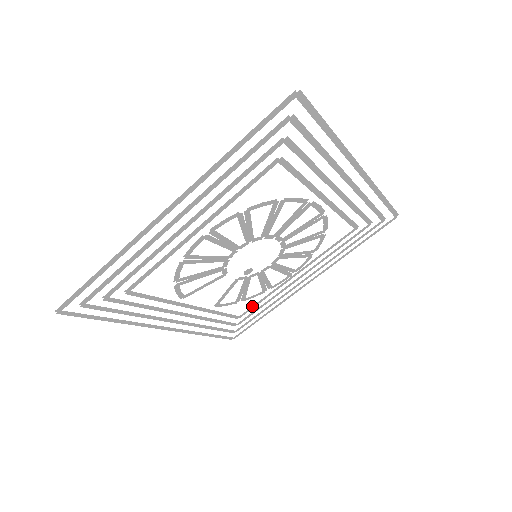
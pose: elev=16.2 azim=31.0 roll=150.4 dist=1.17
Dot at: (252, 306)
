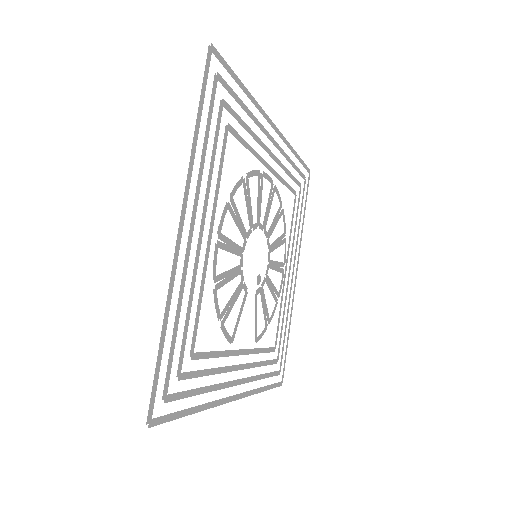
Dot at: (277, 328)
